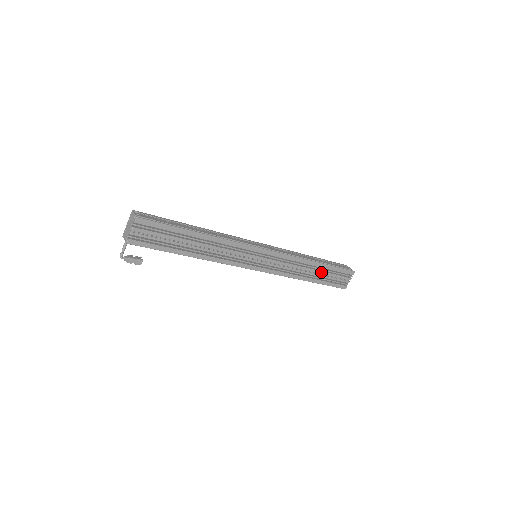
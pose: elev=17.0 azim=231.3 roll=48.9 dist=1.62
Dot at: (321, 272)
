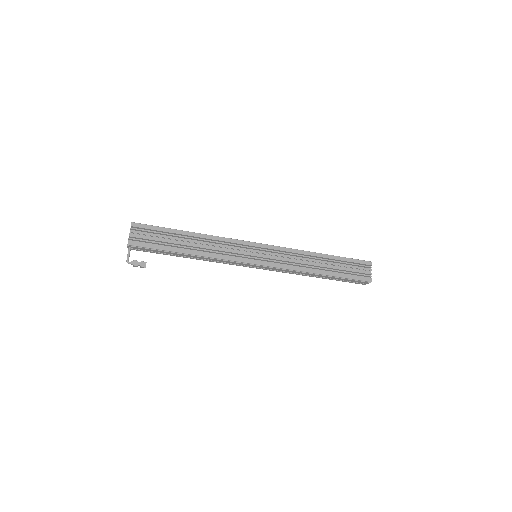
Dot at: (331, 264)
